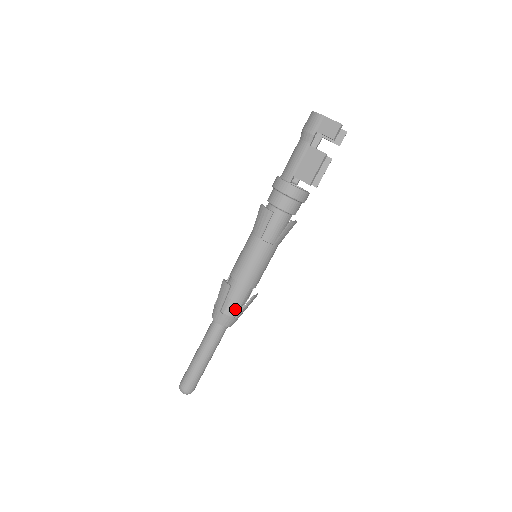
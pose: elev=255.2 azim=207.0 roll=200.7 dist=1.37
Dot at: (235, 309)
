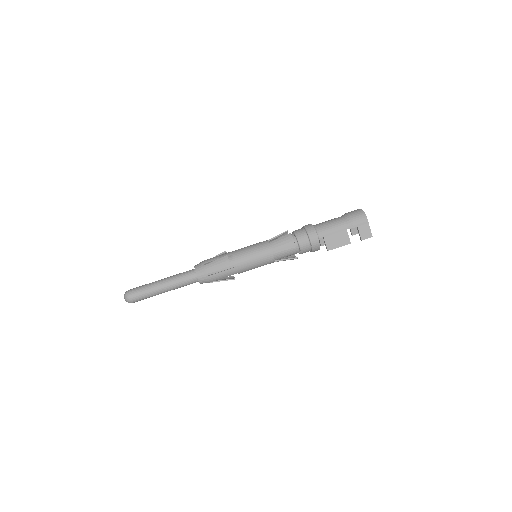
Dot at: (217, 278)
